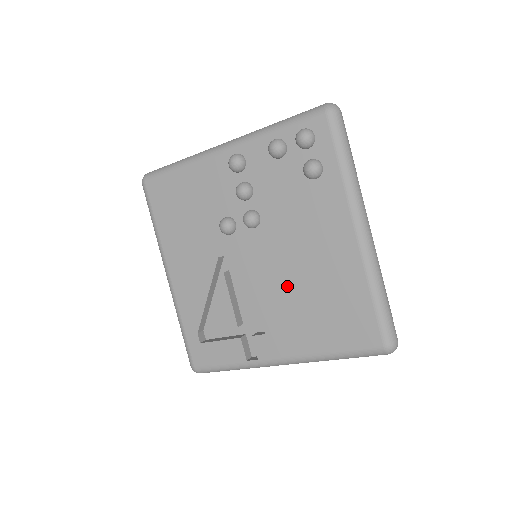
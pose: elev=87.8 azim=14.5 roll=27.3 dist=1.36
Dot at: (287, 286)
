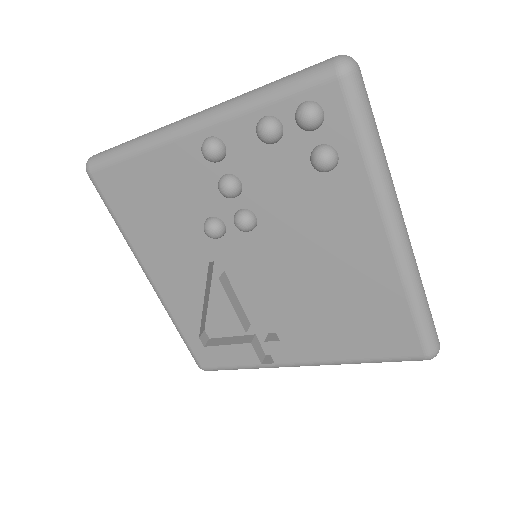
Dot at: (301, 294)
